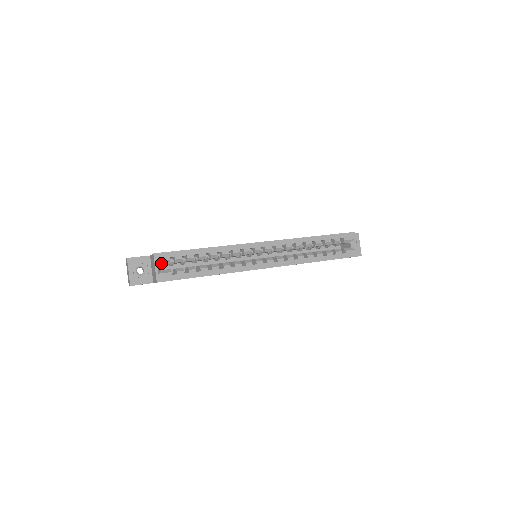
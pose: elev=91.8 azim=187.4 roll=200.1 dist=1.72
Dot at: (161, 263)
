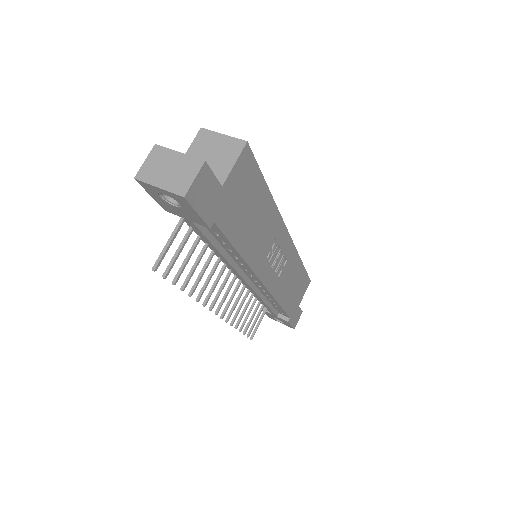
Dot at: occluded
